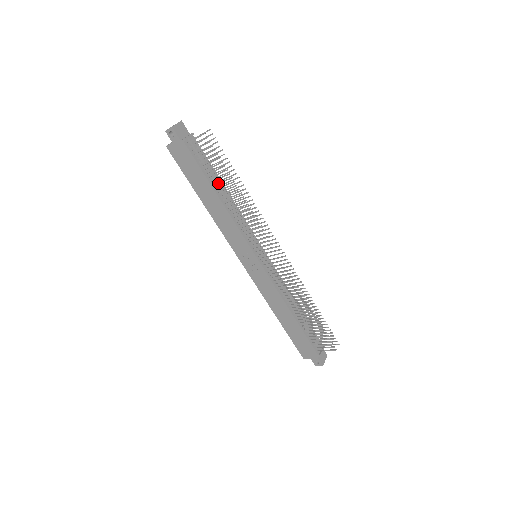
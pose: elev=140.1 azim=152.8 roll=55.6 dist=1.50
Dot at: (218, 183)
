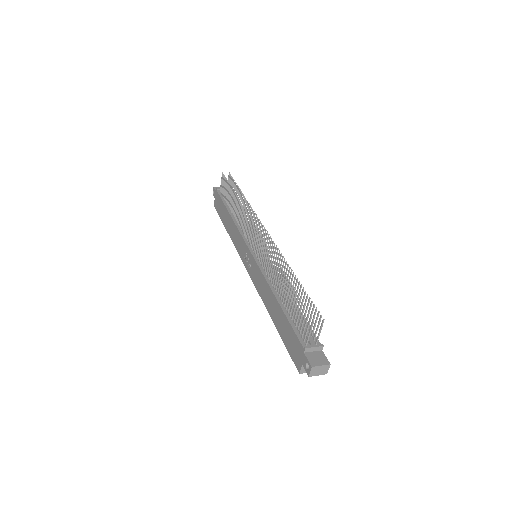
Dot at: (230, 204)
